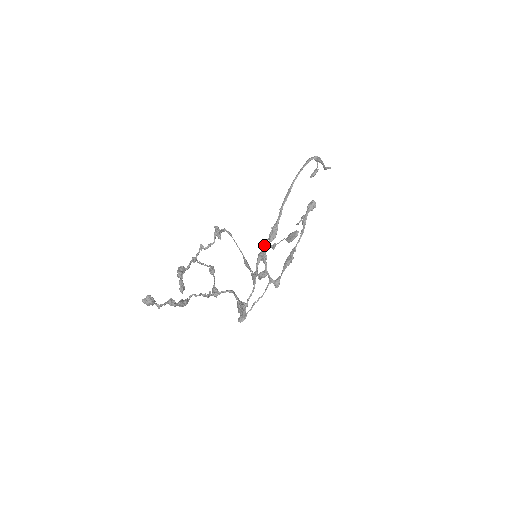
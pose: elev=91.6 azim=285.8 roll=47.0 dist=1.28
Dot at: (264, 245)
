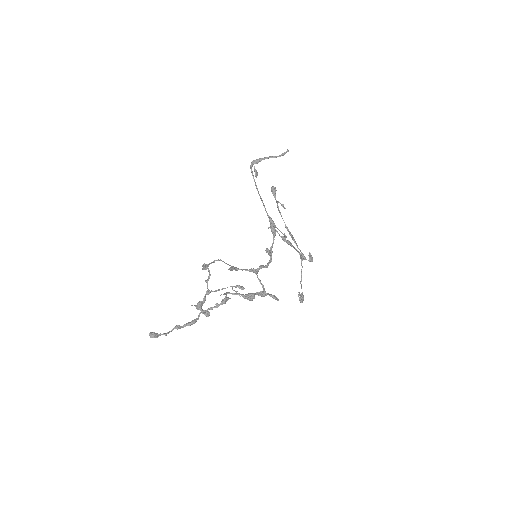
Dot at: occluded
